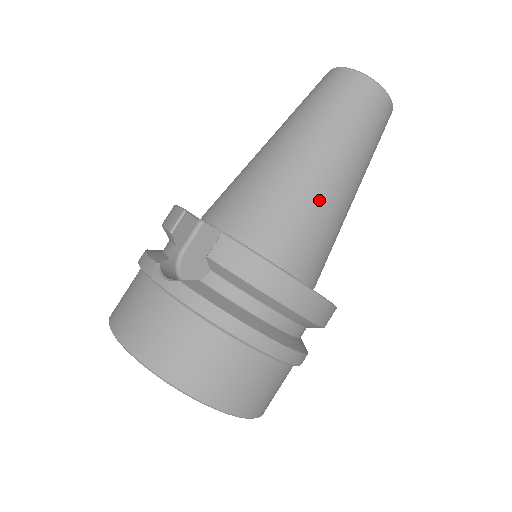
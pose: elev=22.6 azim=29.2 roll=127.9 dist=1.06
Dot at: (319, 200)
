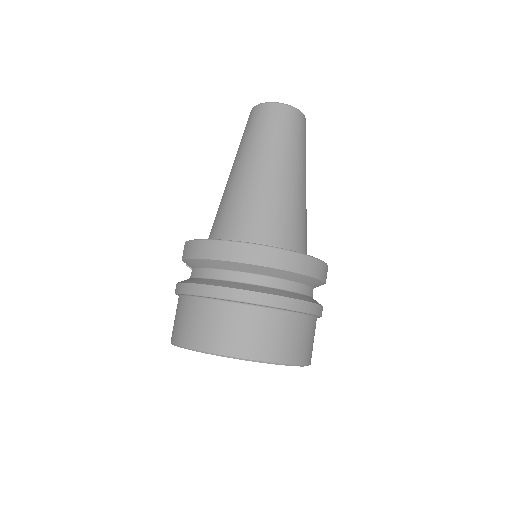
Dot at: (243, 190)
